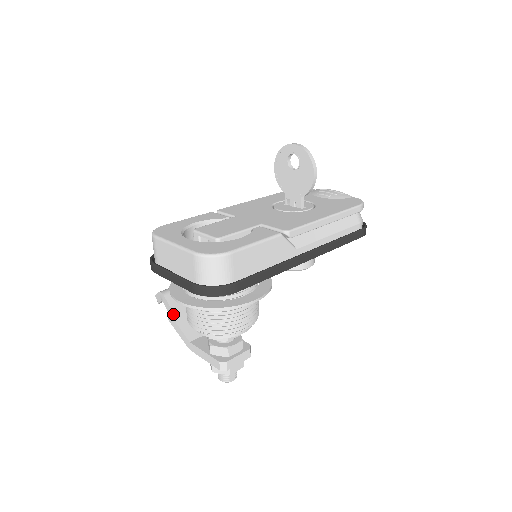
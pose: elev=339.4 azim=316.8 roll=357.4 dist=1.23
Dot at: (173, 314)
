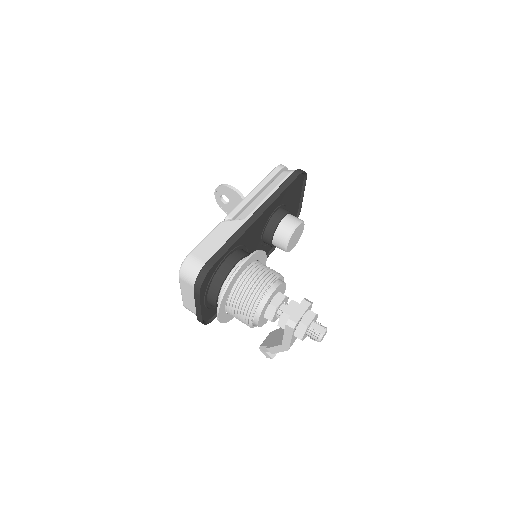
Dot at: (268, 346)
